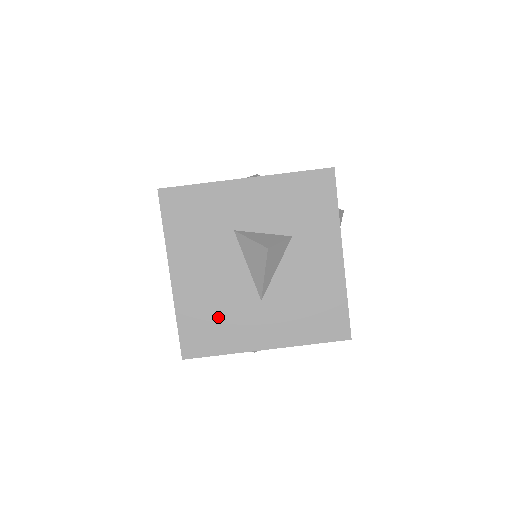
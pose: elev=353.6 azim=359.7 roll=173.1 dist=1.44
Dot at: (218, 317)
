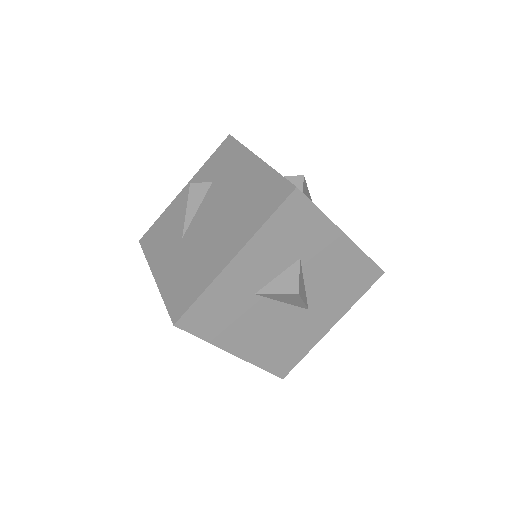
Dot at: (287, 343)
